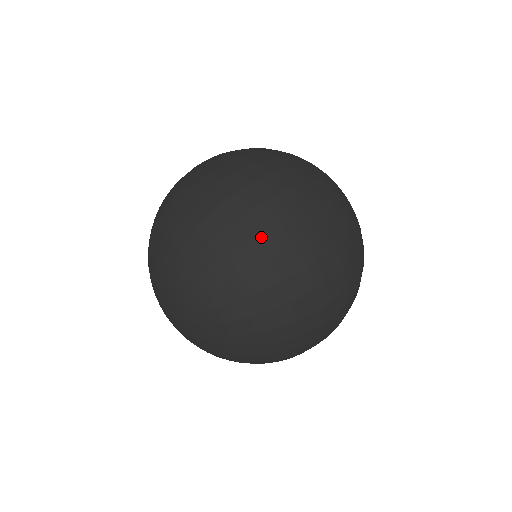
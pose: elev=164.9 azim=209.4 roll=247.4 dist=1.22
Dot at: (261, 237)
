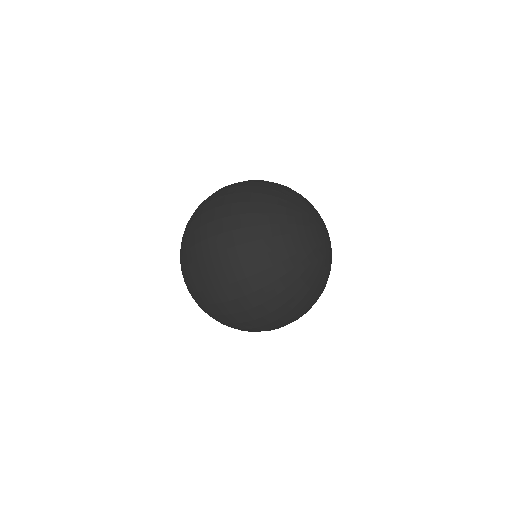
Dot at: (211, 291)
